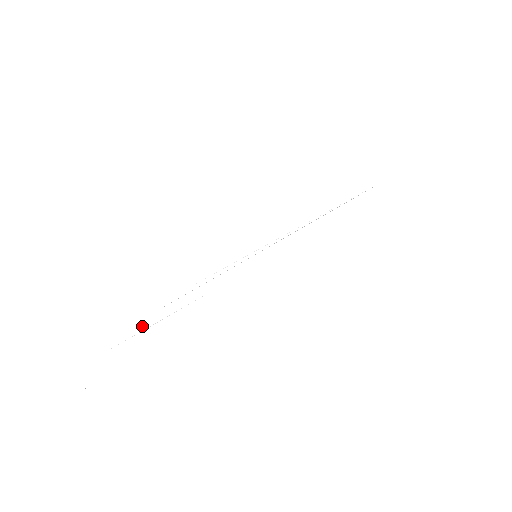
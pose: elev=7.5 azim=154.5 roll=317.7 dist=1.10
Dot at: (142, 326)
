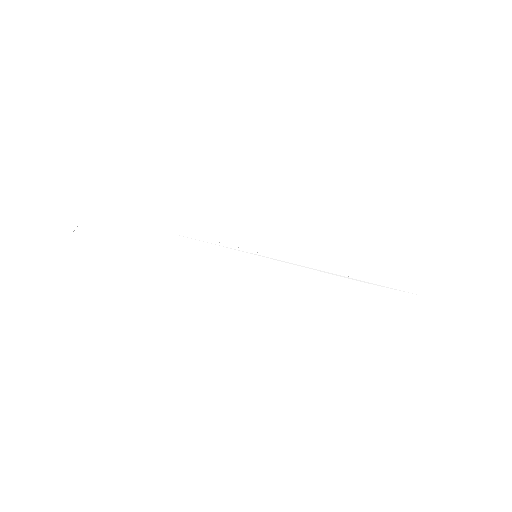
Dot at: (140, 230)
